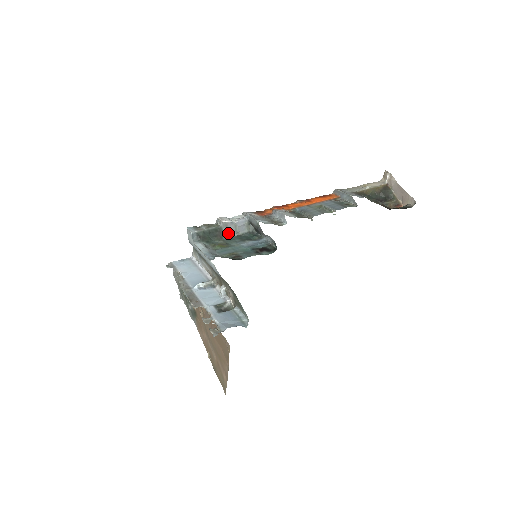
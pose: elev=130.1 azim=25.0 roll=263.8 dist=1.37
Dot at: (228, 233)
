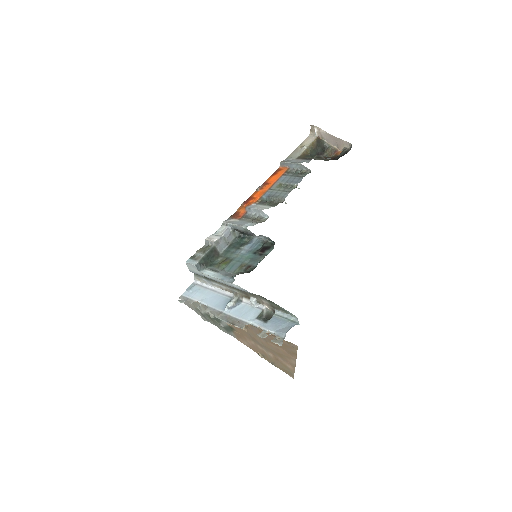
Dot at: (221, 248)
